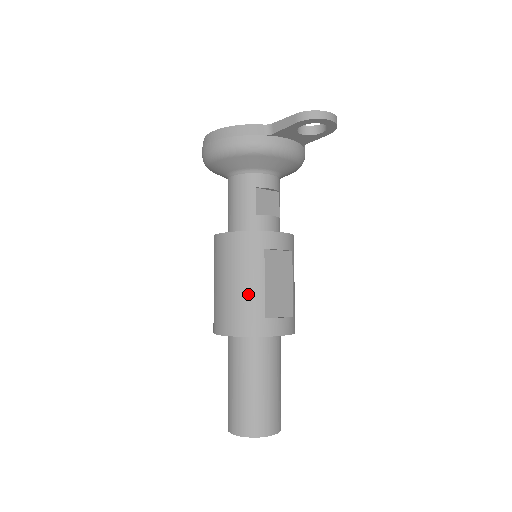
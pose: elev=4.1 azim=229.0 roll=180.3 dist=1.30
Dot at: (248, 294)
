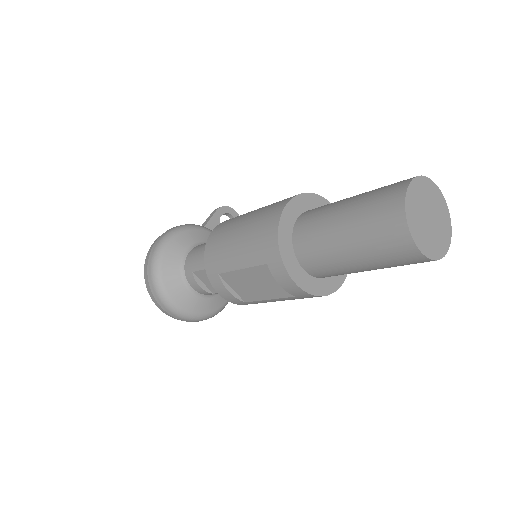
Dot at: occluded
